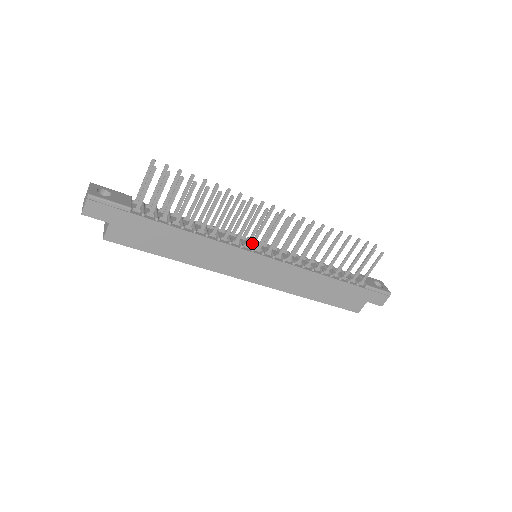
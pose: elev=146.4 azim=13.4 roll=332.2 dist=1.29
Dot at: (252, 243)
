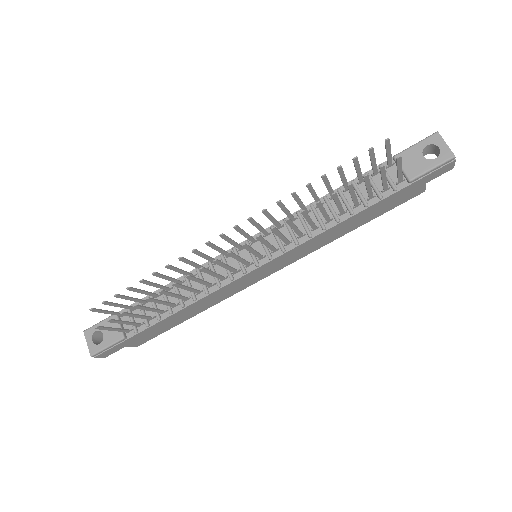
Dot at: (241, 252)
